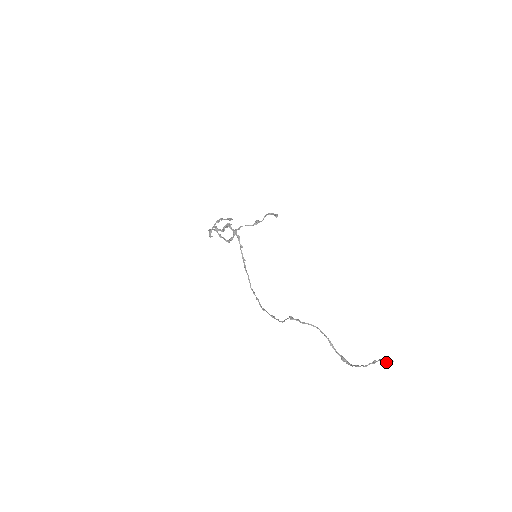
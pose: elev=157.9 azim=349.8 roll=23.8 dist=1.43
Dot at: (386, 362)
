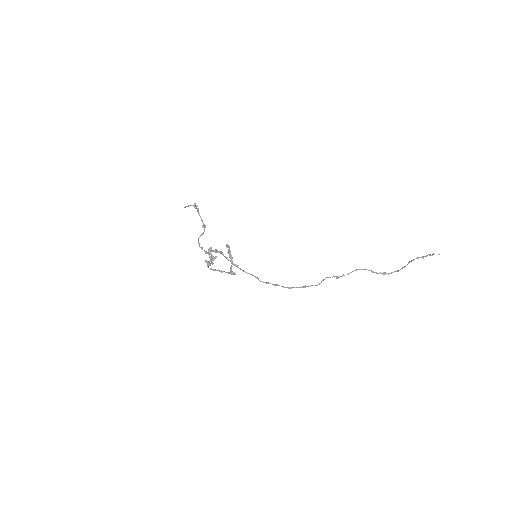
Dot at: occluded
